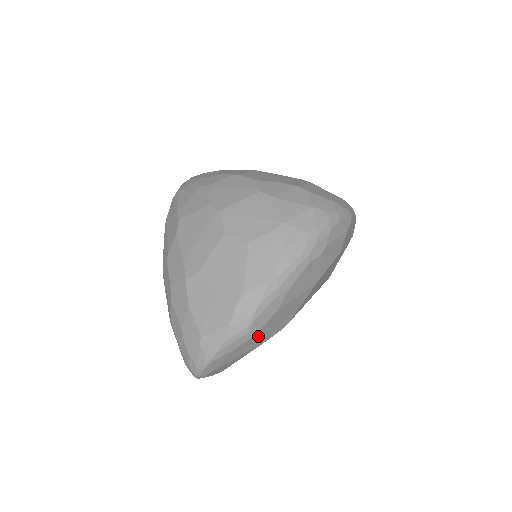
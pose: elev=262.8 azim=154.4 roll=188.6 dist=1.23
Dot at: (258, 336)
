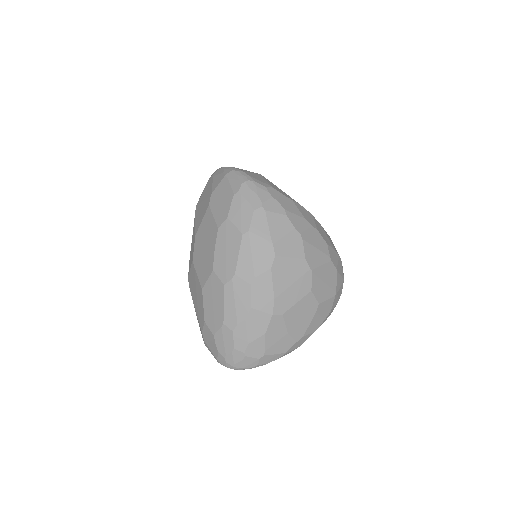
Dot at: occluded
